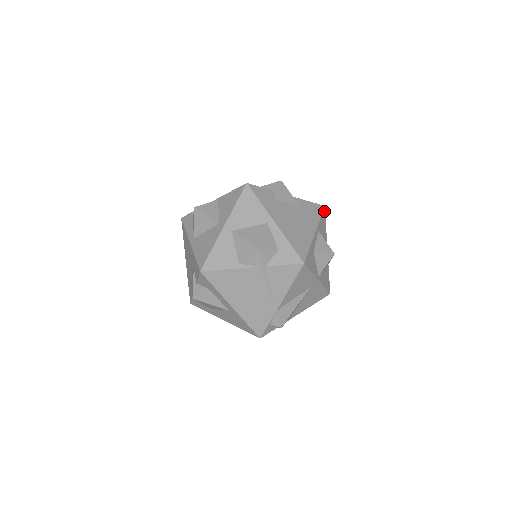
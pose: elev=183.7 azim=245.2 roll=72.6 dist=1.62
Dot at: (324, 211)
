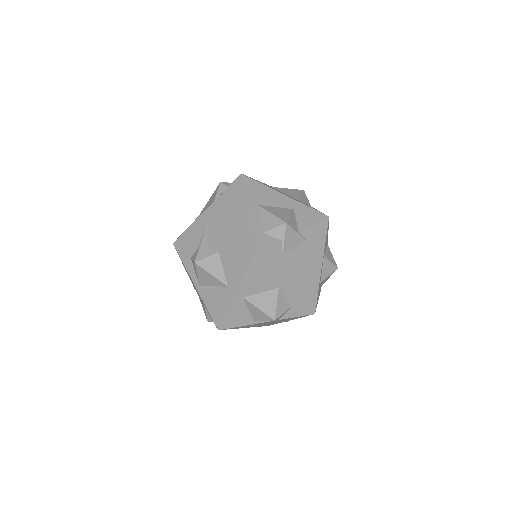
Dot at: (328, 222)
